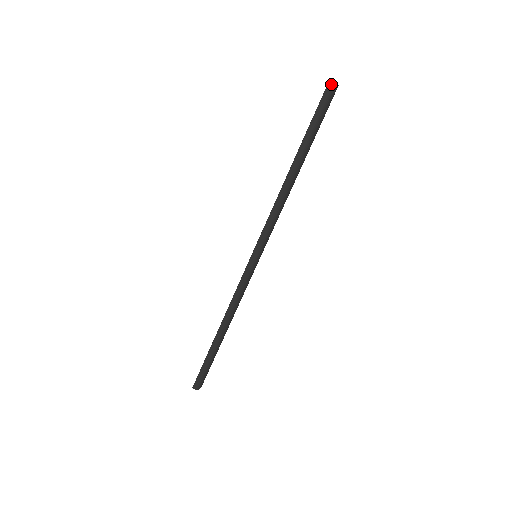
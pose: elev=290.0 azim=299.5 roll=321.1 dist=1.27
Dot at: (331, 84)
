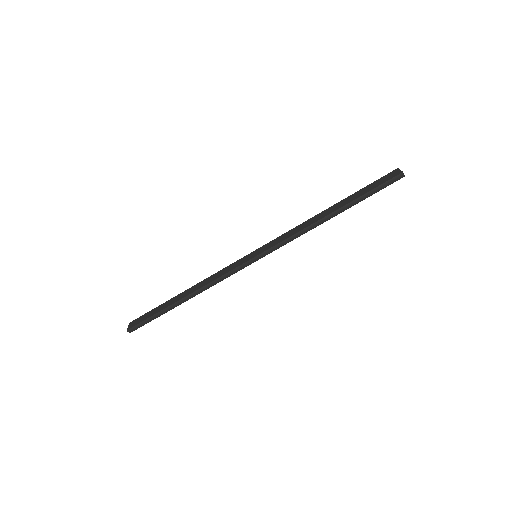
Dot at: (403, 175)
